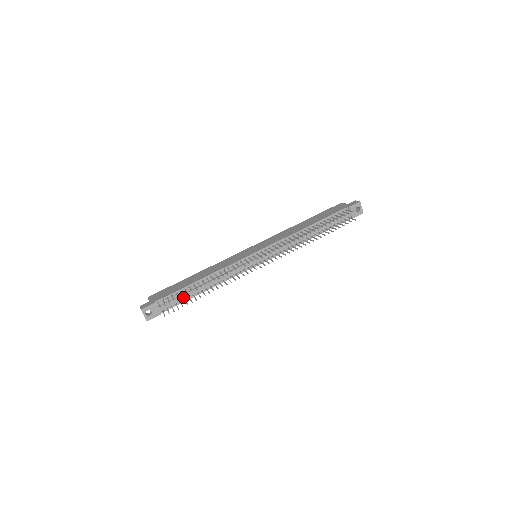
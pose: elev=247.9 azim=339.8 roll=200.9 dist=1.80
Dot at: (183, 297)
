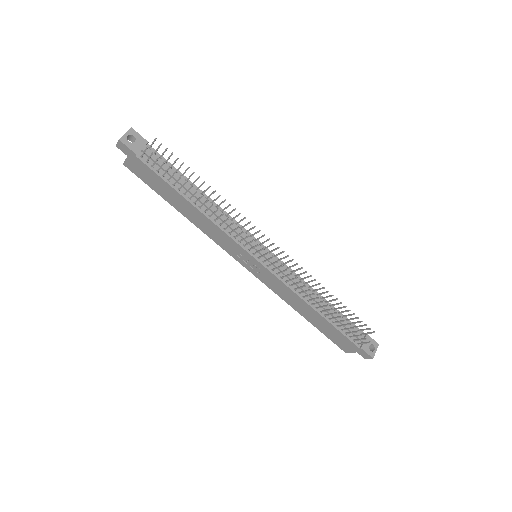
Dot at: occluded
